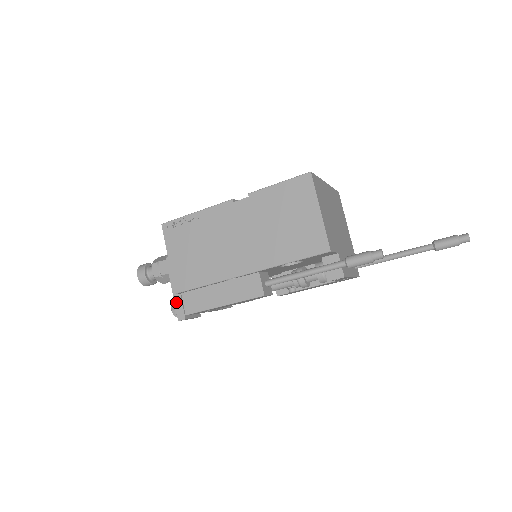
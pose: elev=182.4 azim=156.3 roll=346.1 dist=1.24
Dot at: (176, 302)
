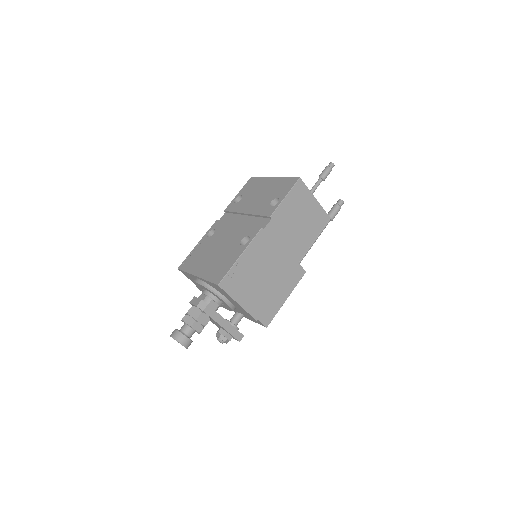
Dot at: (231, 332)
